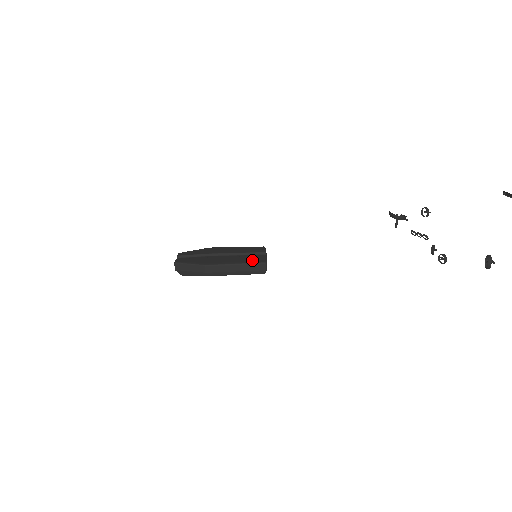
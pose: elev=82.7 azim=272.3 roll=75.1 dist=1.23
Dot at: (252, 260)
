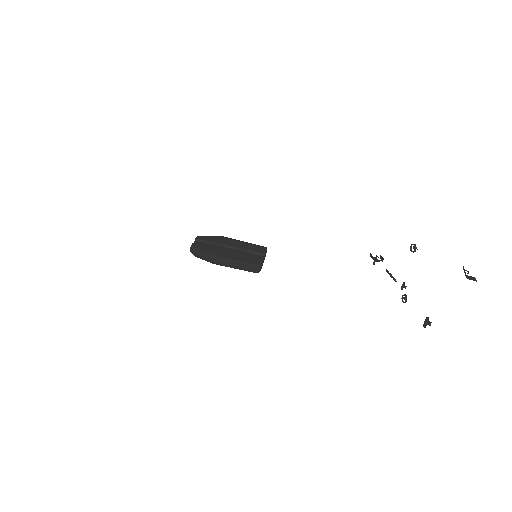
Dot at: (251, 261)
